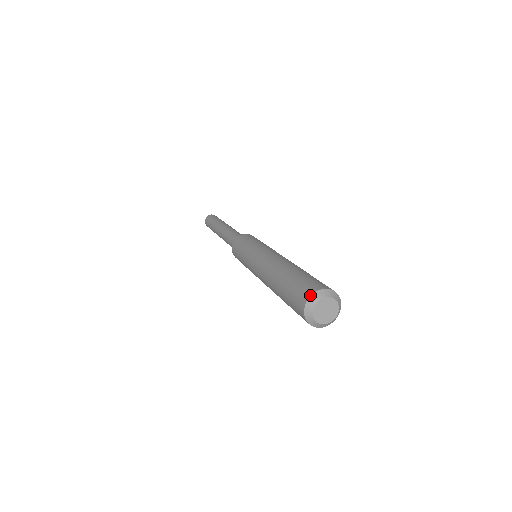
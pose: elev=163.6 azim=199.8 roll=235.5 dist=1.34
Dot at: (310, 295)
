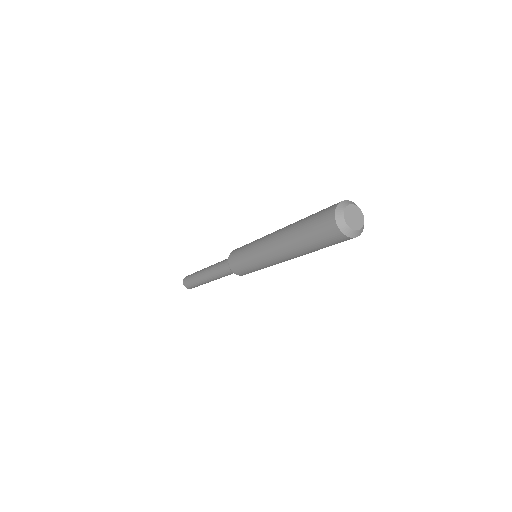
Dot at: (334, 212)
